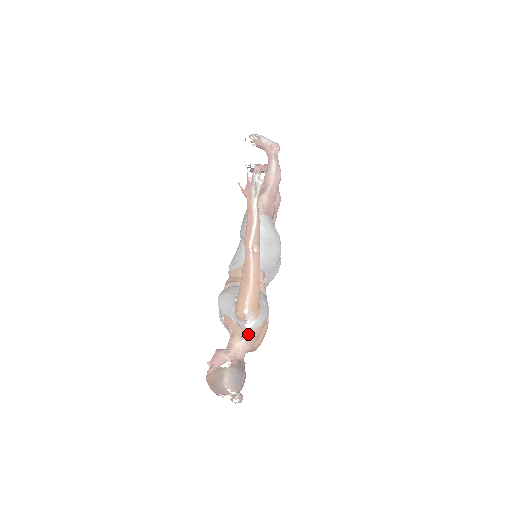
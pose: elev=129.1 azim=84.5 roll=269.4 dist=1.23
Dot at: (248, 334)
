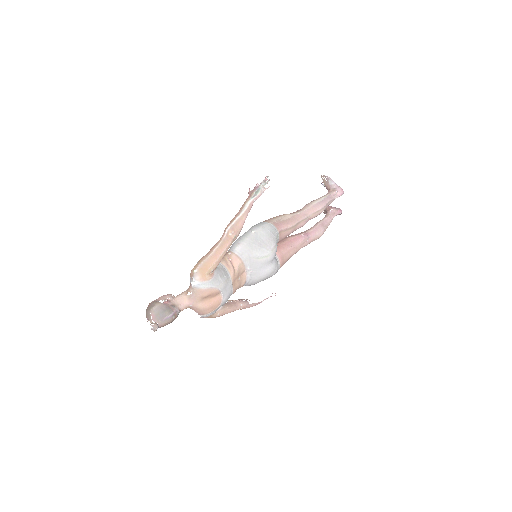
Dot at: (192, 291)
